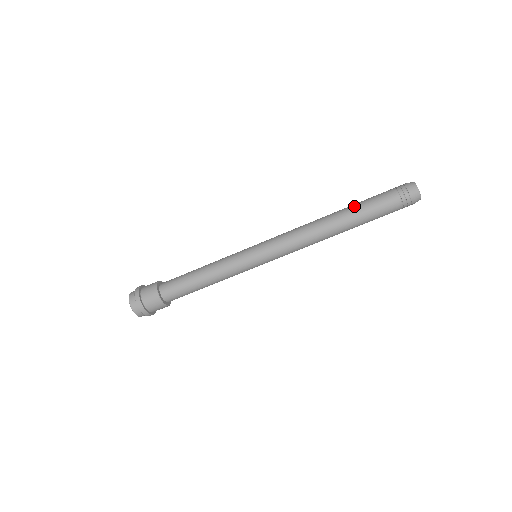
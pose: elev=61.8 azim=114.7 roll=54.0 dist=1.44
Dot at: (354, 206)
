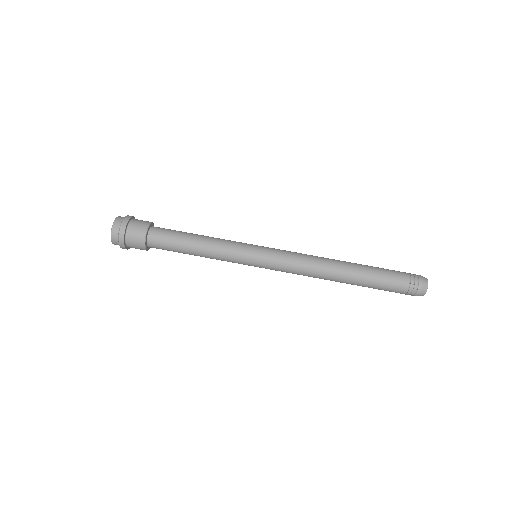
Dot at: (367, 265)
